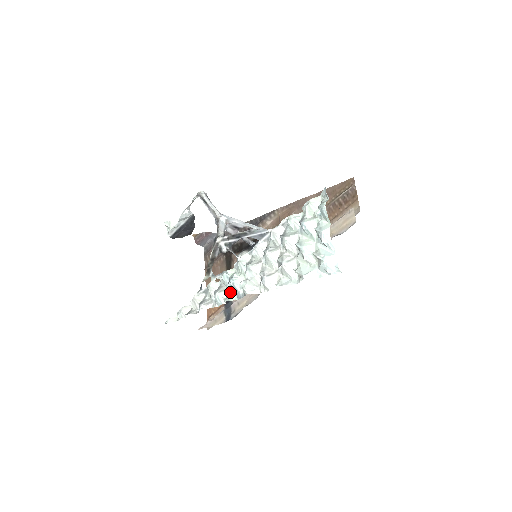
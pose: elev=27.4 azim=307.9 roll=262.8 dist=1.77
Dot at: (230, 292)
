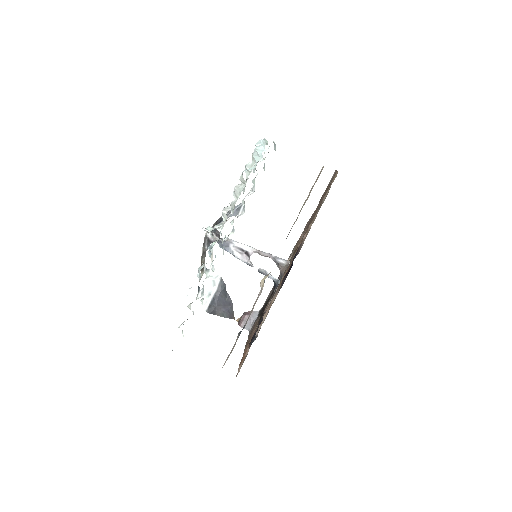
Dot at: occluded
